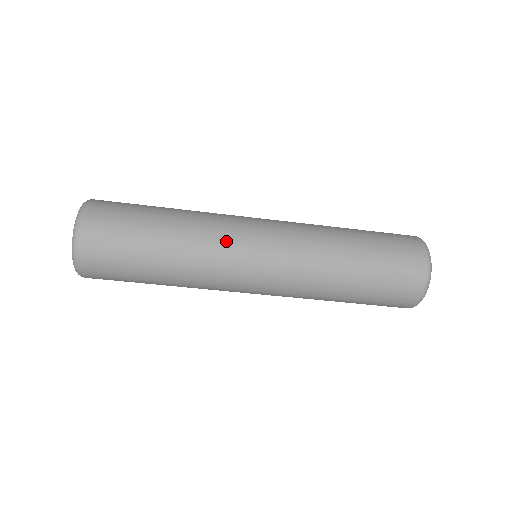
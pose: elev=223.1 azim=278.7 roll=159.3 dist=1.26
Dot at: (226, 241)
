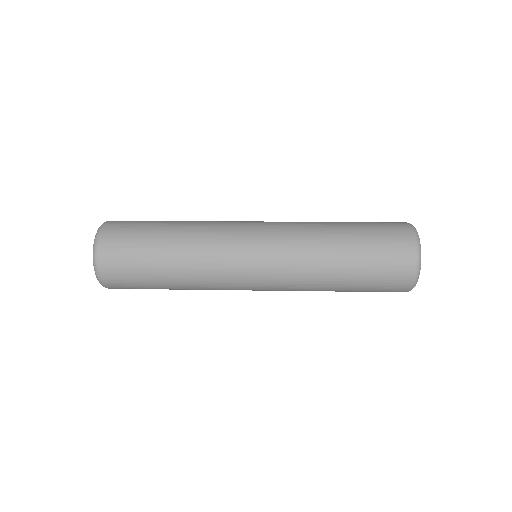
Dot at: (222, 269)
